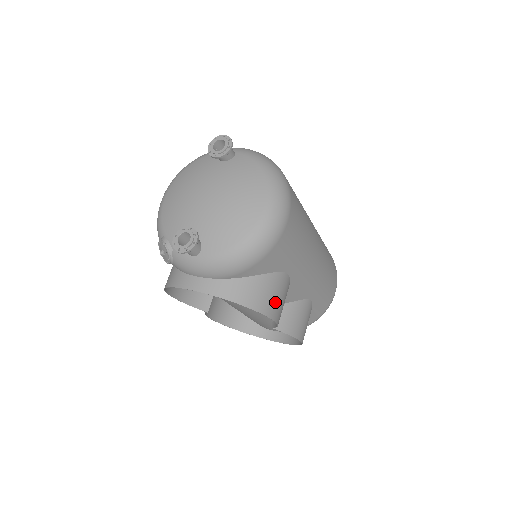
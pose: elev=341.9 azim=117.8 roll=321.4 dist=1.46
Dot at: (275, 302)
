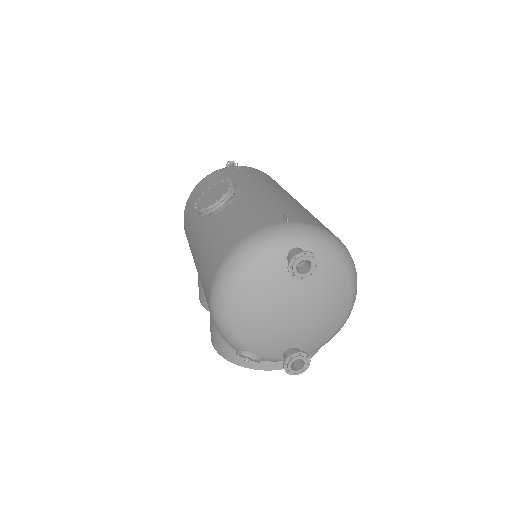
Dot at: occluded
